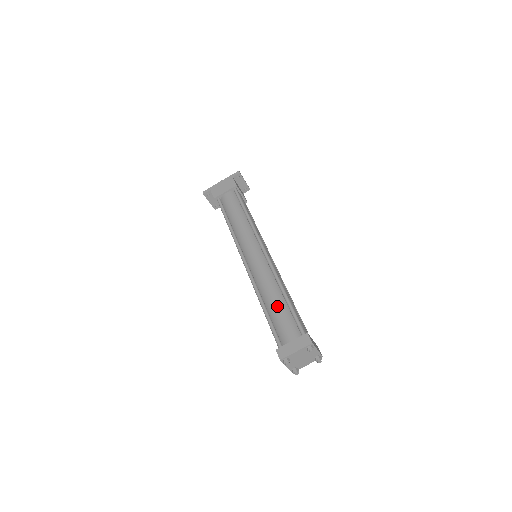
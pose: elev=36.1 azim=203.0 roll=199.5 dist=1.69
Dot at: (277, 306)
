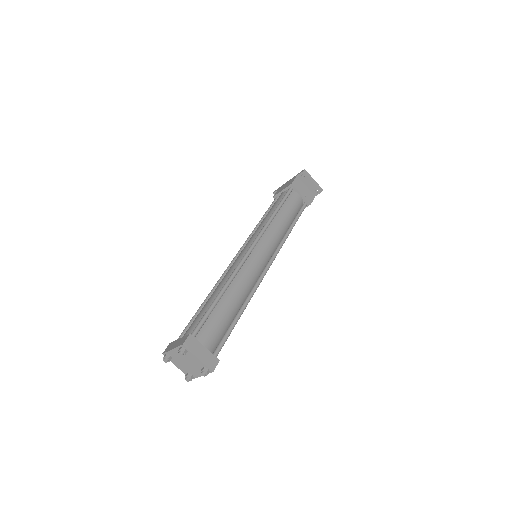
Dot at: (207, 303)
